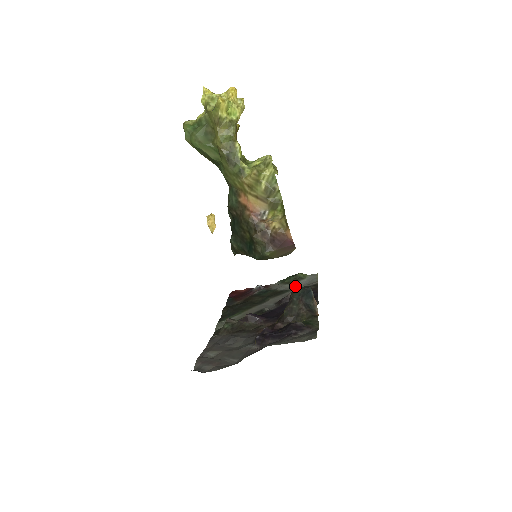
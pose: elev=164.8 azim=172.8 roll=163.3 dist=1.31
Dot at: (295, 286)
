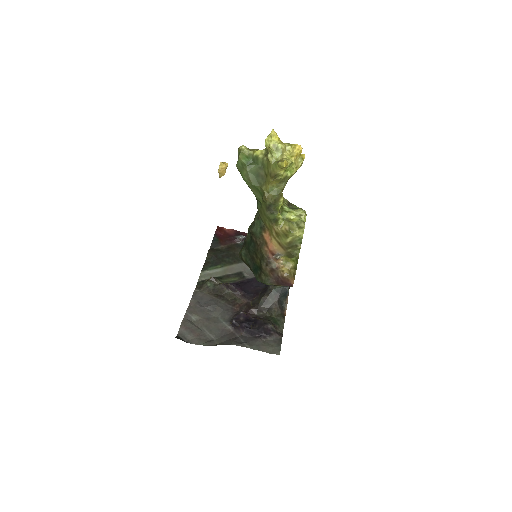
Dot at: occluded
